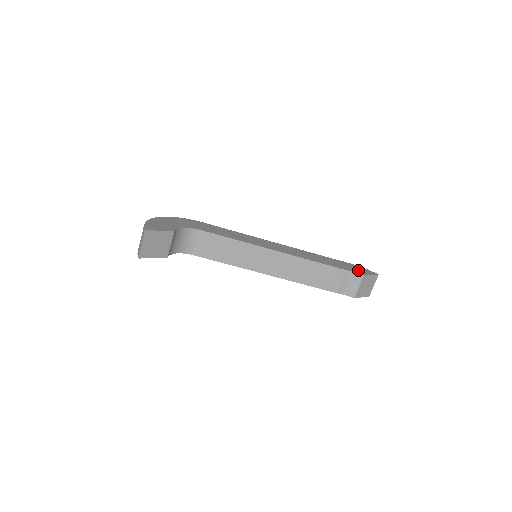
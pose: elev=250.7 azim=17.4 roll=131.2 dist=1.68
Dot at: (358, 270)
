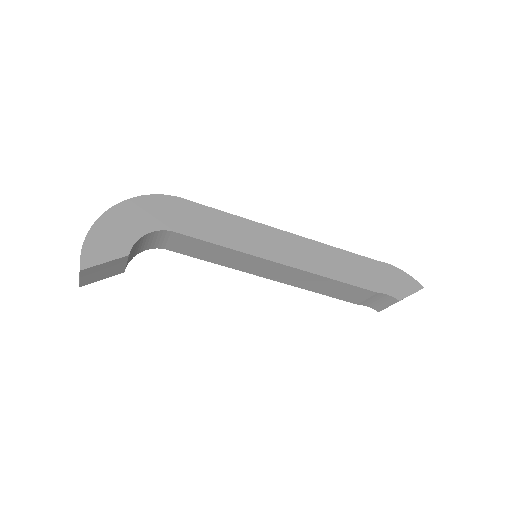
Dot at: (396, 286)
